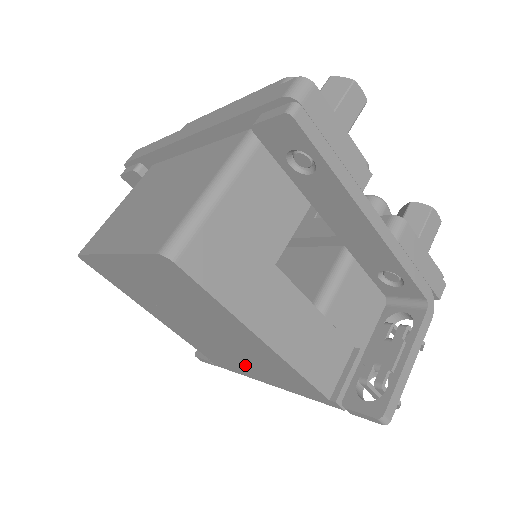
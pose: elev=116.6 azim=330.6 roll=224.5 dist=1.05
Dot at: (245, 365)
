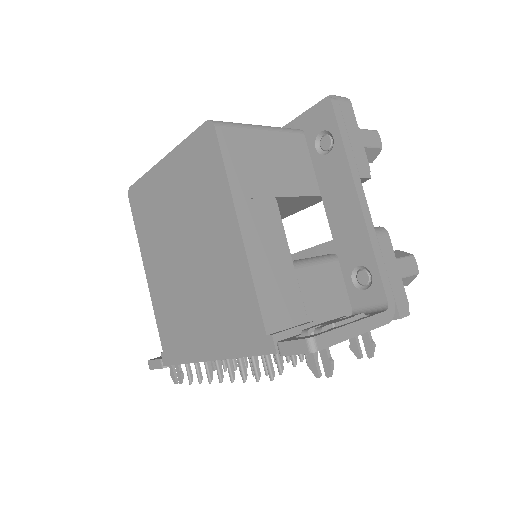
Dot at: (200, 323)
